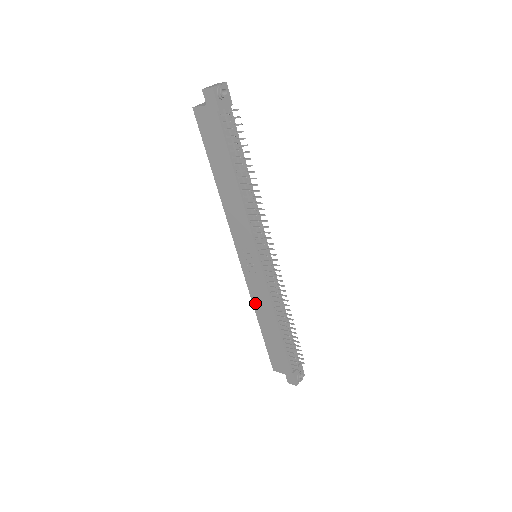
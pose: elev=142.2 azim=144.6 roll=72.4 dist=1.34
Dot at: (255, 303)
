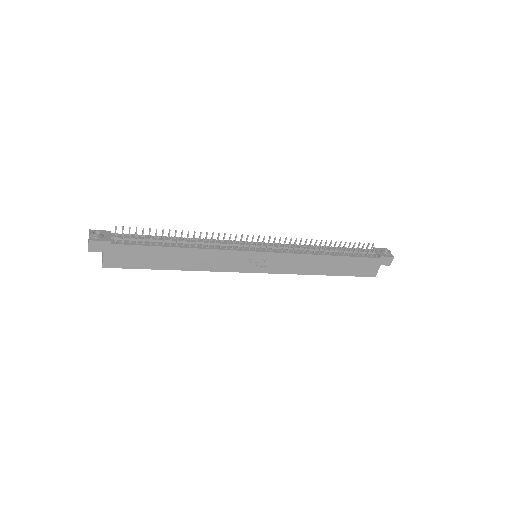
Dot at: (302, 272)
